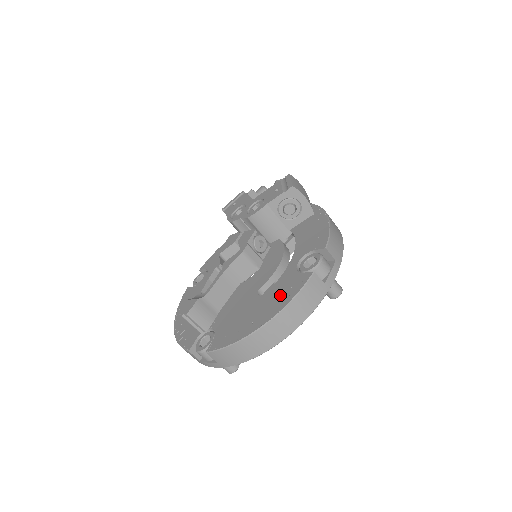
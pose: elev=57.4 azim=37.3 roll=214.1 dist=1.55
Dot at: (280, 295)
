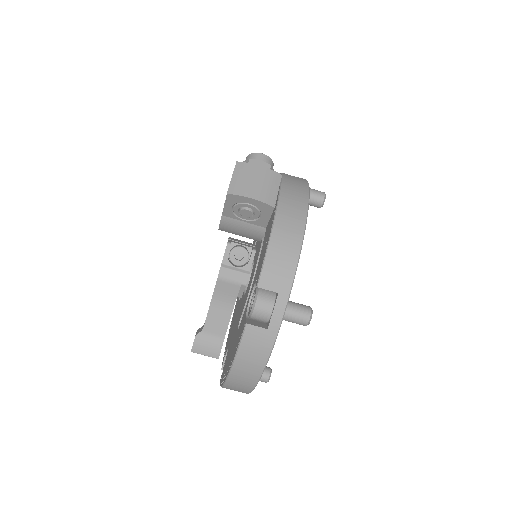
Dot at: (236, 342)
